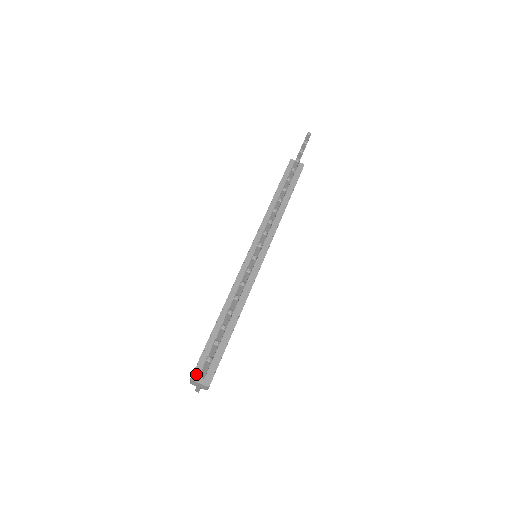
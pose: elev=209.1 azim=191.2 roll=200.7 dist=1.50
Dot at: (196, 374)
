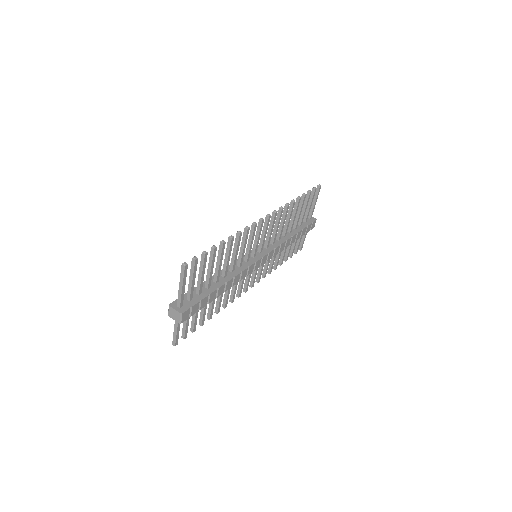
Dot at: (174, 303)
